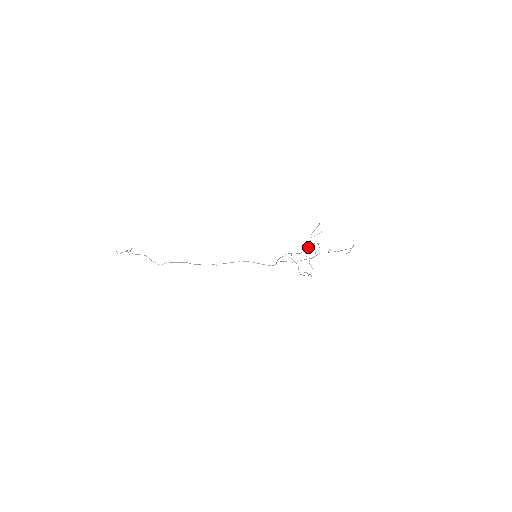
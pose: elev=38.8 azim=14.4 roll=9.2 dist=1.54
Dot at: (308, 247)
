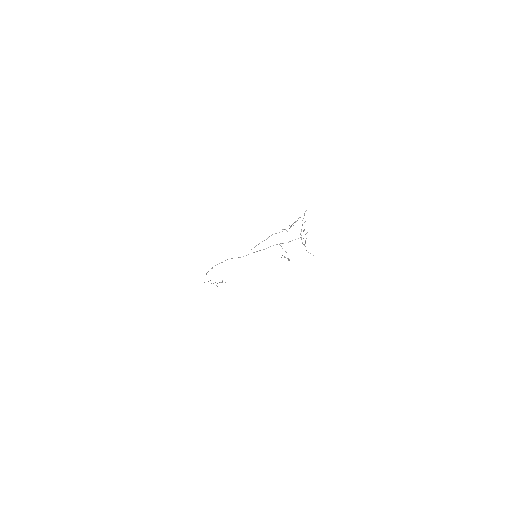
Dot at: (301, 235)
